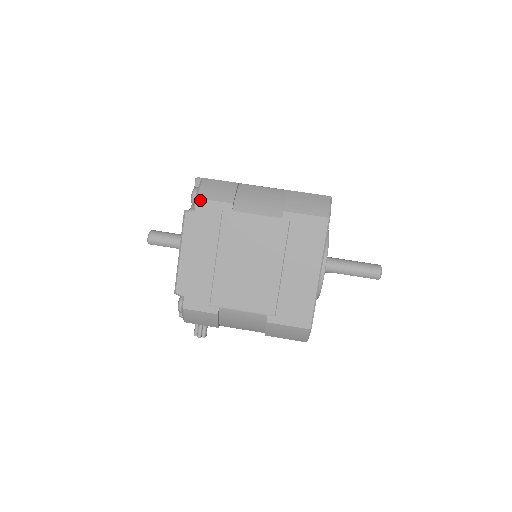
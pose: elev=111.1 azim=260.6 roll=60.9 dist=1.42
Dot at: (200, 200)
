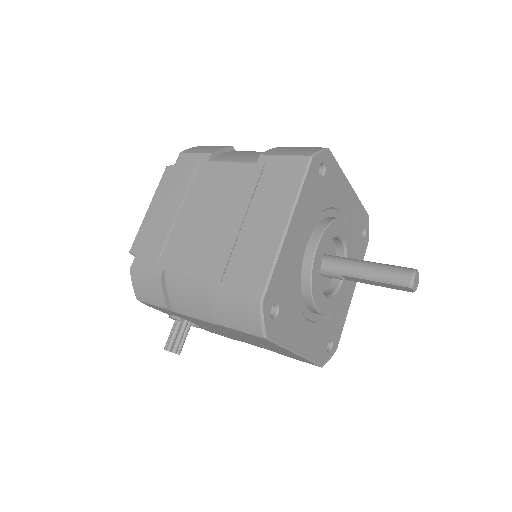
Dot at: (183, 154)
